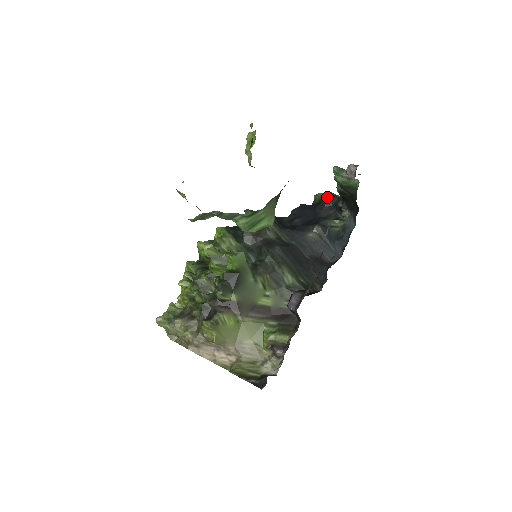
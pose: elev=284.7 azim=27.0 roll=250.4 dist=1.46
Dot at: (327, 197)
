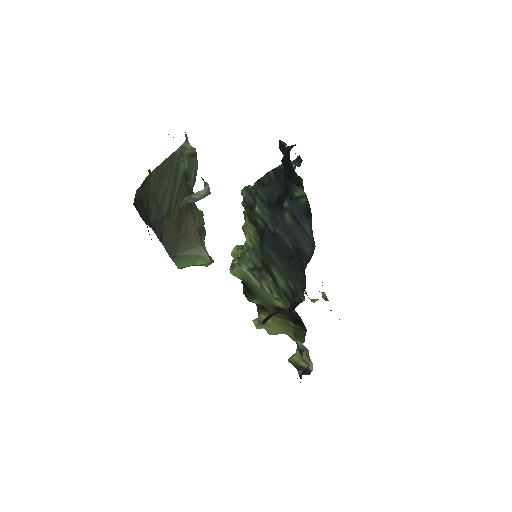
Dot at: (281, 148)
